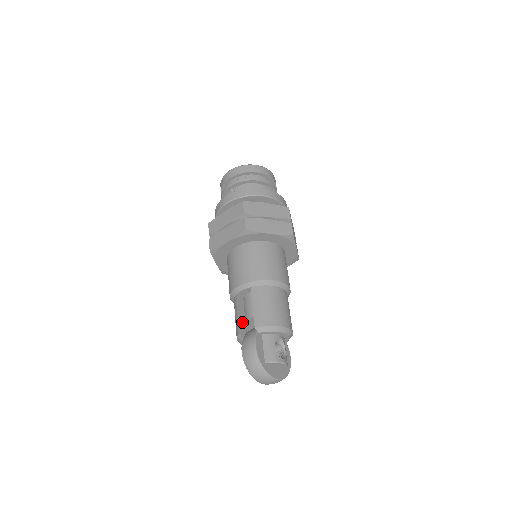
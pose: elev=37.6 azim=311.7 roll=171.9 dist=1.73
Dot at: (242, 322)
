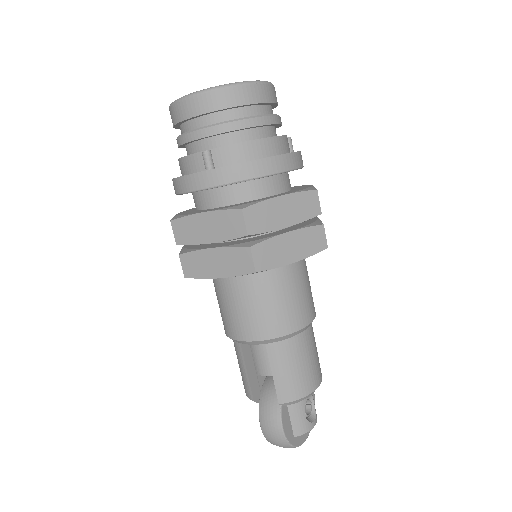
Dot at: (253, 379)
